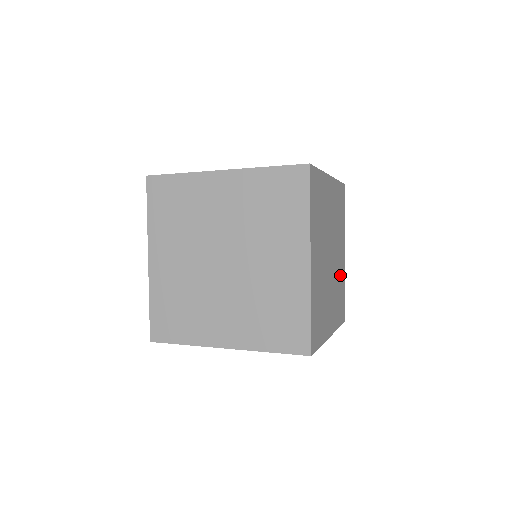
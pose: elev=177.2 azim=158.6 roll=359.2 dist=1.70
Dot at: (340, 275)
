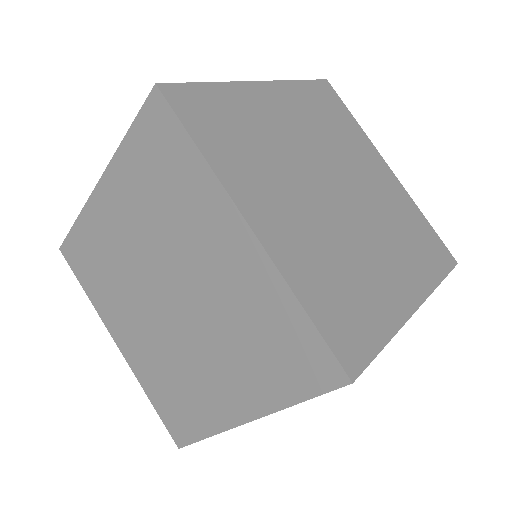
Dot at: occluded
